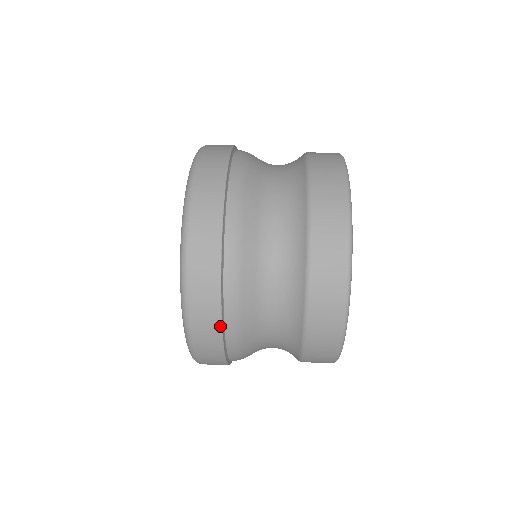
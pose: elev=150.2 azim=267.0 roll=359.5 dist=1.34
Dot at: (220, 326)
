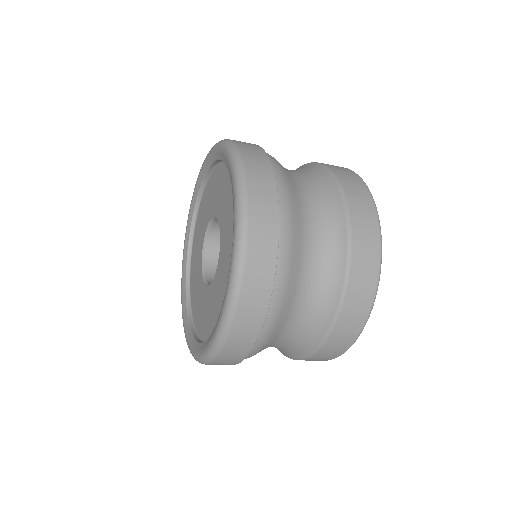
Dot at: (270, 165)
